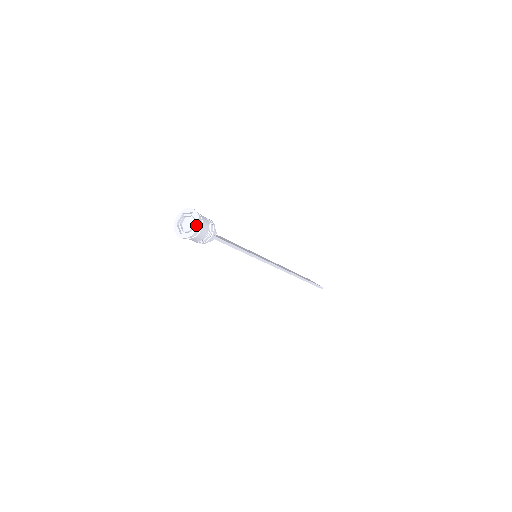
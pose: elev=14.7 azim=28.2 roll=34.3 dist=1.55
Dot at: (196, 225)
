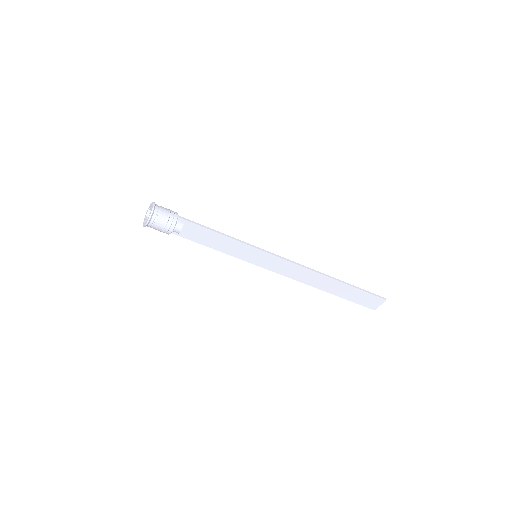
Dot at: (152, 204)
